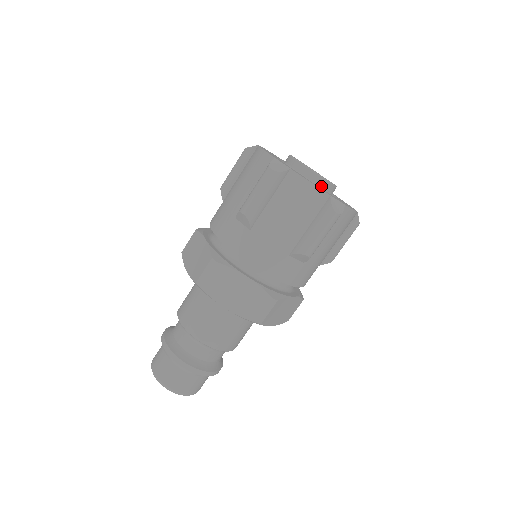
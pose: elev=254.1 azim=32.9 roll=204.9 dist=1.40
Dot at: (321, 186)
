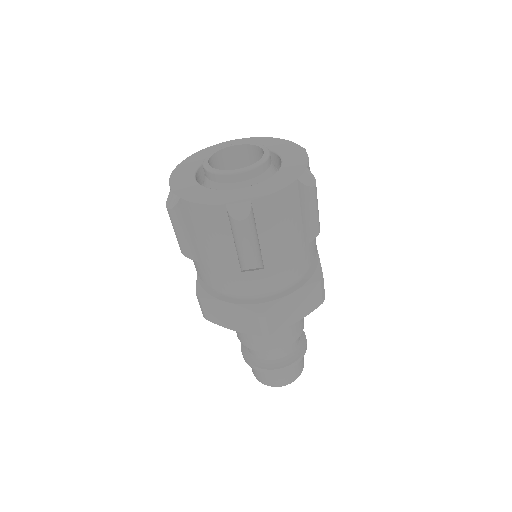
Dot at: (266, 169)
